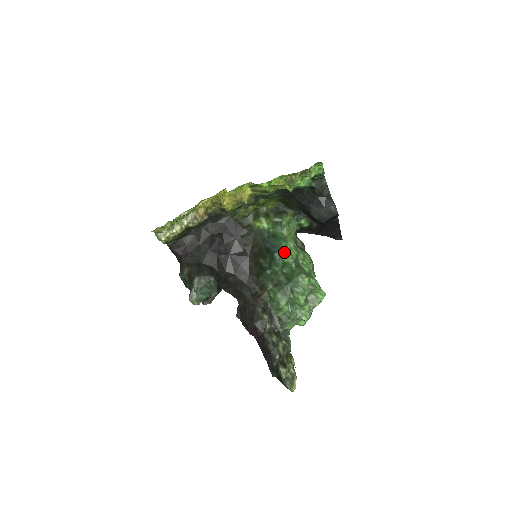
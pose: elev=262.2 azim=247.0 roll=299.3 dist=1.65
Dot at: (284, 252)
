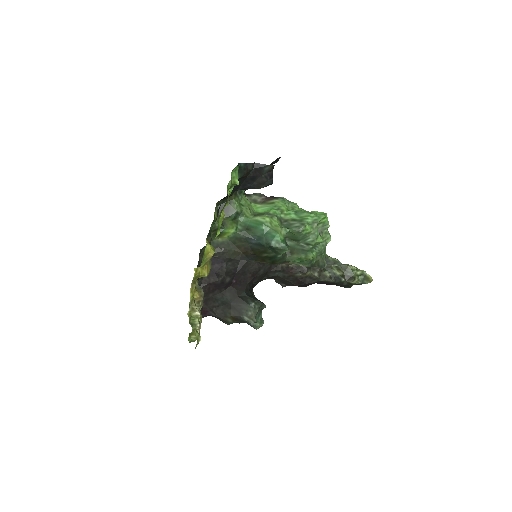
Dot at: (274, 235)
